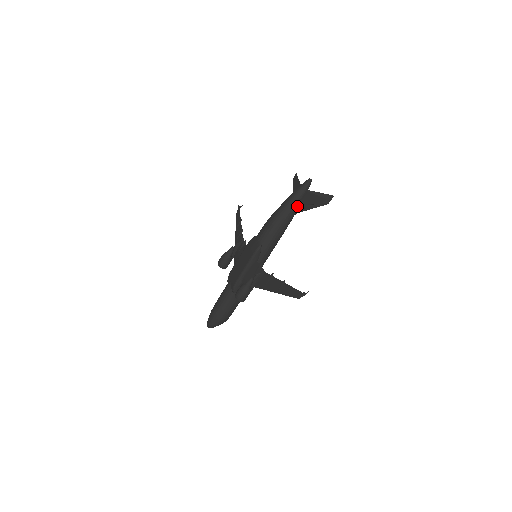
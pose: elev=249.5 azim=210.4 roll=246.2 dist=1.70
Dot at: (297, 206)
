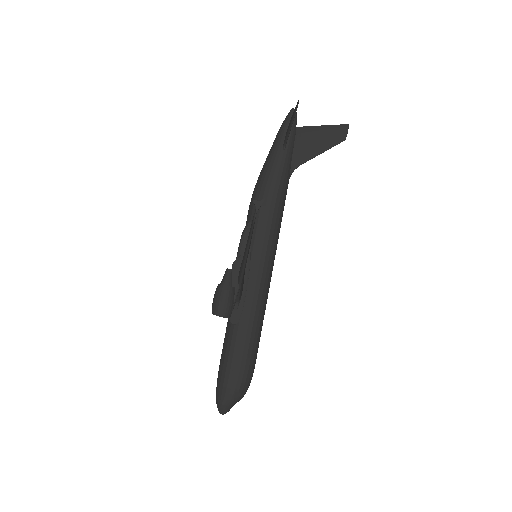
Dot at: (283, 149)
